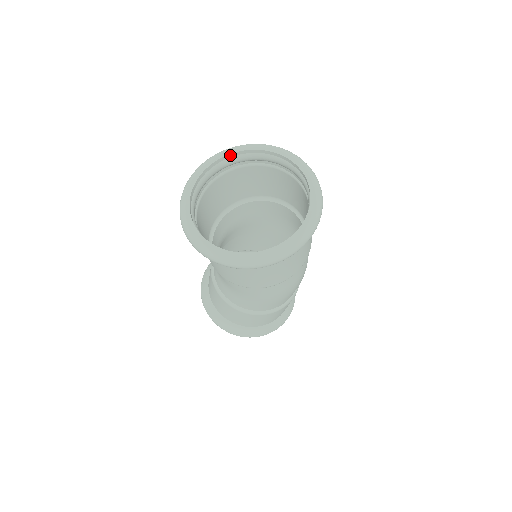
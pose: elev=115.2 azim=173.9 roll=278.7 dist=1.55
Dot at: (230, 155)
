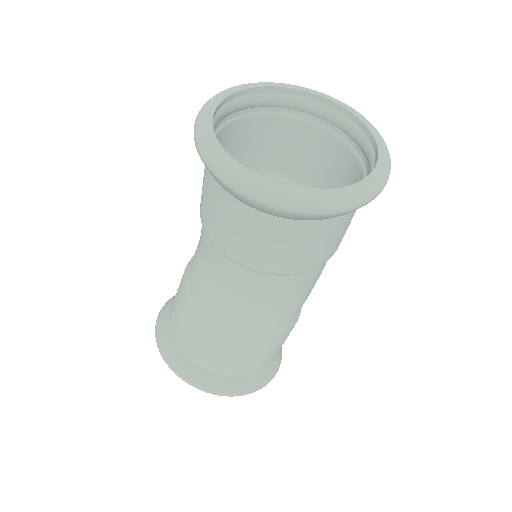
Dot at: (217, 107)
